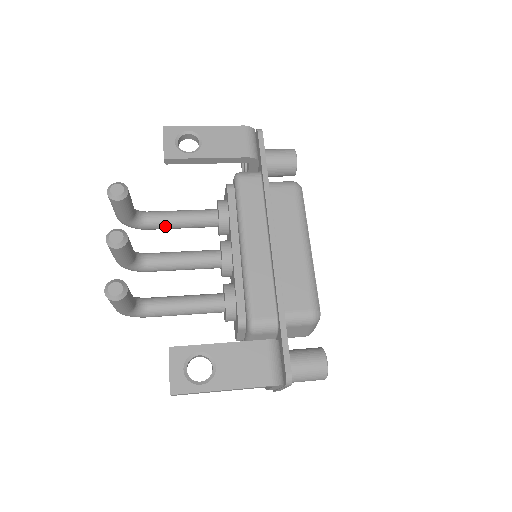
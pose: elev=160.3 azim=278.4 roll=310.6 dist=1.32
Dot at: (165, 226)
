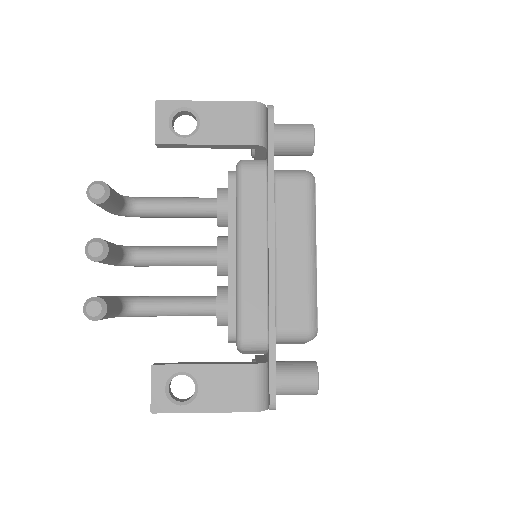
Dot at: (158, 216)
